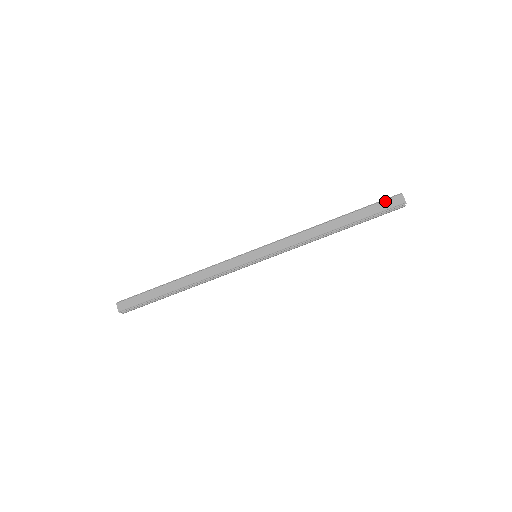
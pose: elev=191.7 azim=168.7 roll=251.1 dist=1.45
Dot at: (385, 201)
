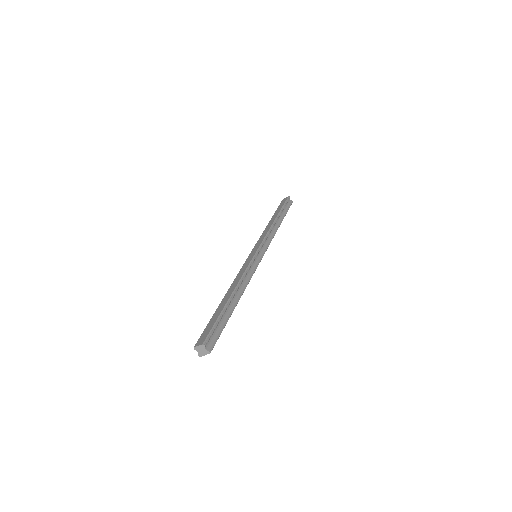
Dot at: (280, 204)
